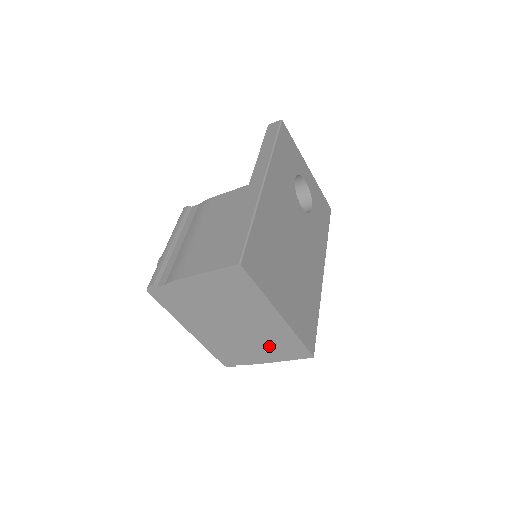
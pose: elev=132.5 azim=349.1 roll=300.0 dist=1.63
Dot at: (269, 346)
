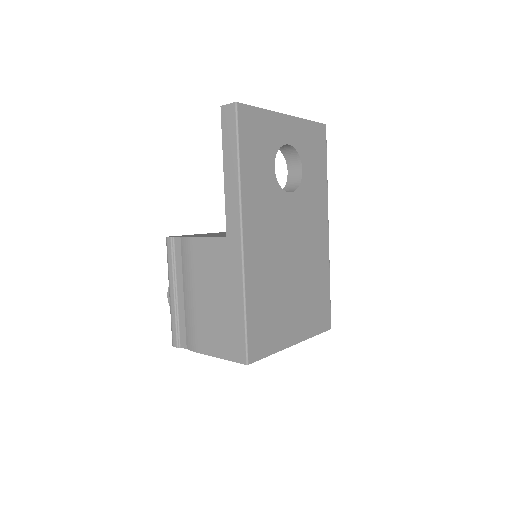
Dot at: occluded
